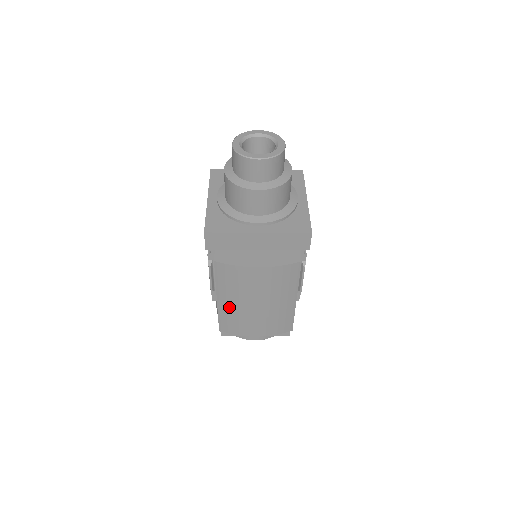
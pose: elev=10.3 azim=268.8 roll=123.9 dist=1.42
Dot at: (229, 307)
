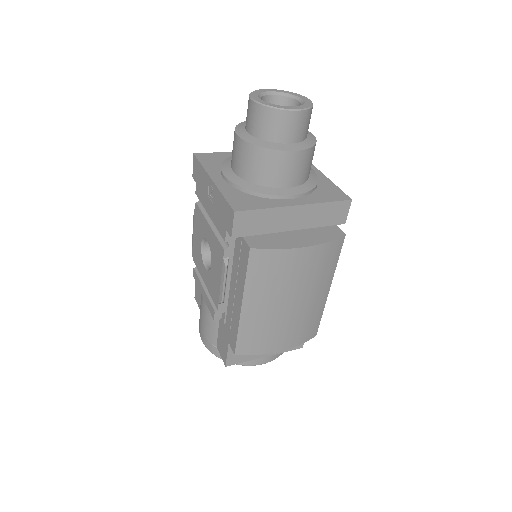
Dot at: (256, 315)
